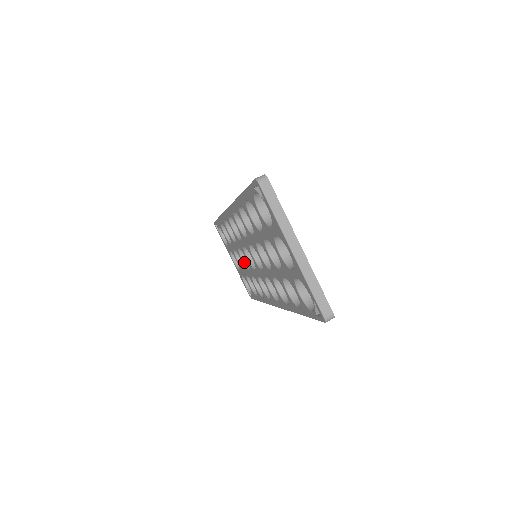
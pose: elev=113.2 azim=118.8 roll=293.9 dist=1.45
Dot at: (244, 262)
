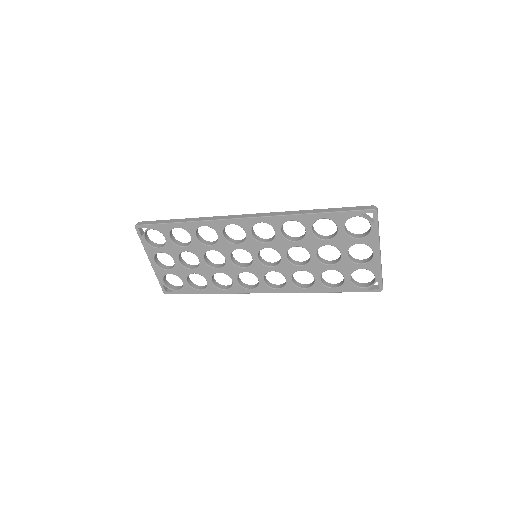
Dot at: (206, 262)
